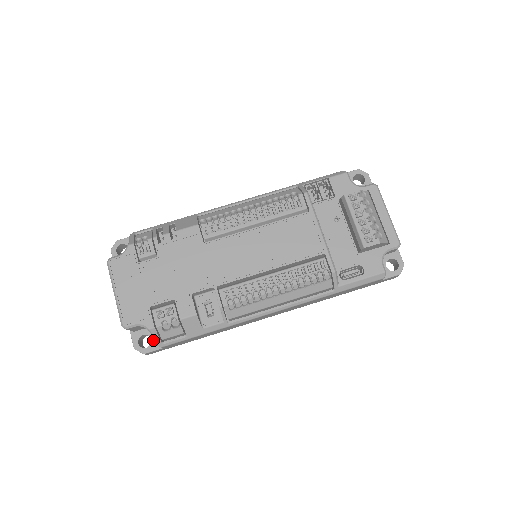
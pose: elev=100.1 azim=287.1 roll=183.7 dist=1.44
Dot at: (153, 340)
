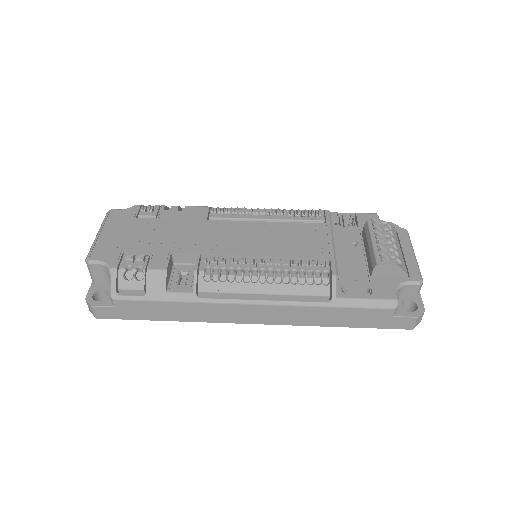
Dot at: (109, 297)
